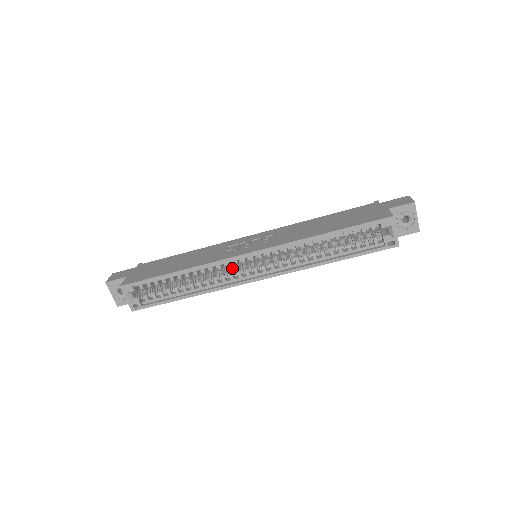
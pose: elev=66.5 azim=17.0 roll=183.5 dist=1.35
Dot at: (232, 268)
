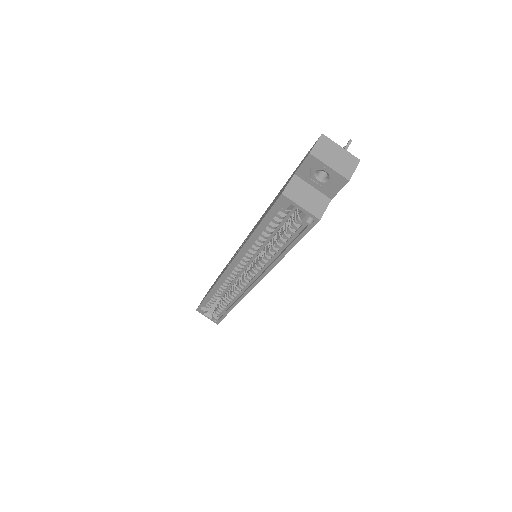
Dot at: occluded
